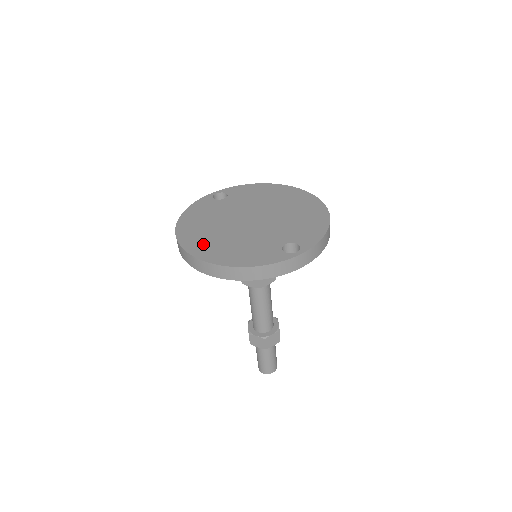
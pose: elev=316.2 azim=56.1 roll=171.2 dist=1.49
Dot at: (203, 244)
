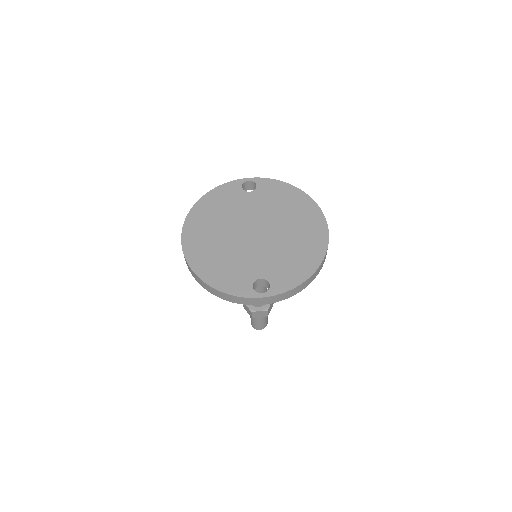
Dot at: (198, 242)
